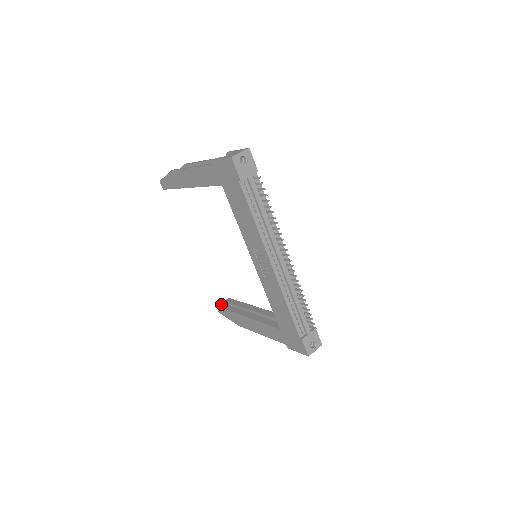
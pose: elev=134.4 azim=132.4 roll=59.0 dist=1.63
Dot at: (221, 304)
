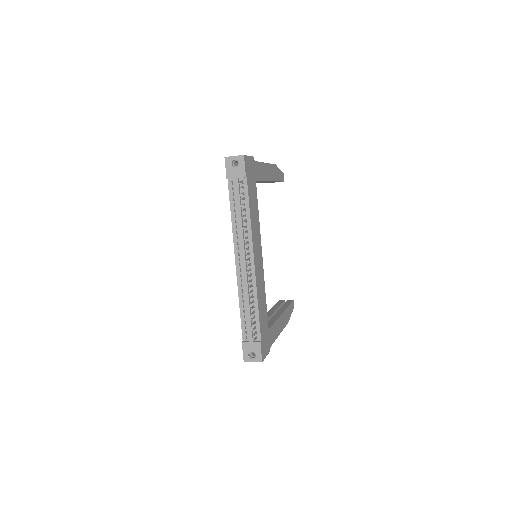
Dot at: (282, 300)
